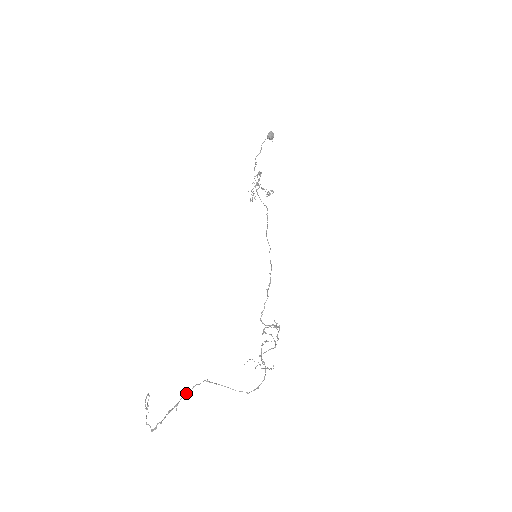
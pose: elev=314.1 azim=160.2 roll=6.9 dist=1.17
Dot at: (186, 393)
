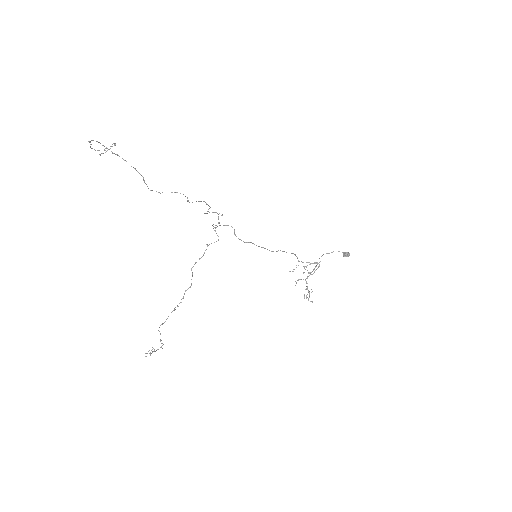
Dot at: occluded
